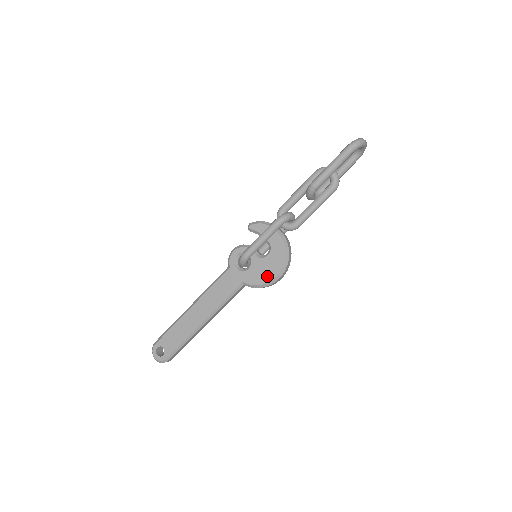
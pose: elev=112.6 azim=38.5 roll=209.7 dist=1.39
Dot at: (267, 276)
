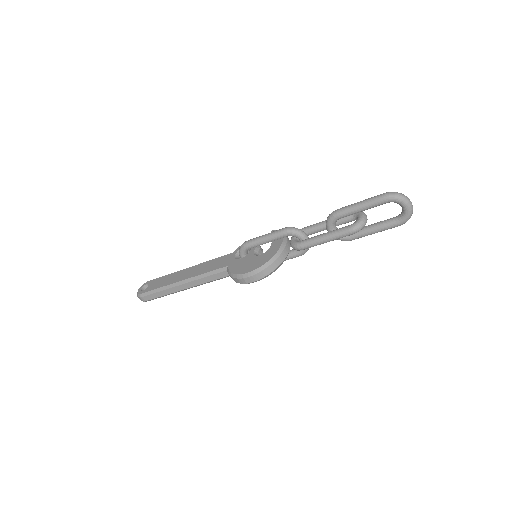
Dot at: (244, 269)
